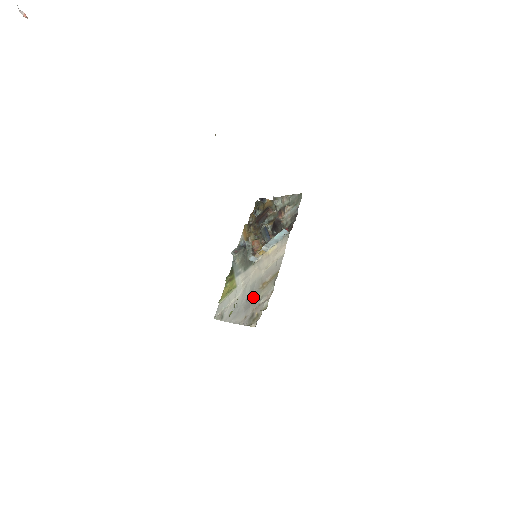
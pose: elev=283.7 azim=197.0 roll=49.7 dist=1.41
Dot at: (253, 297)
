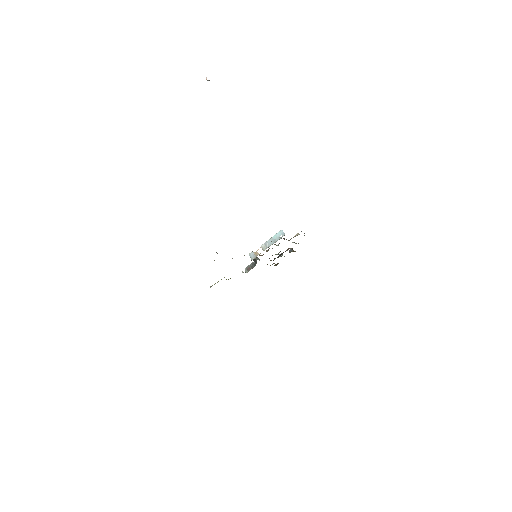
Dot at: occluded
